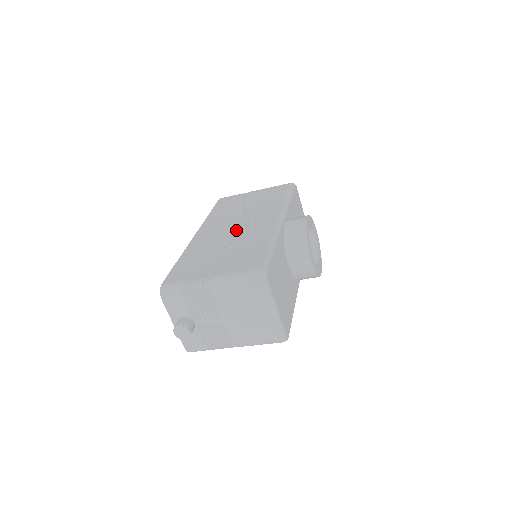
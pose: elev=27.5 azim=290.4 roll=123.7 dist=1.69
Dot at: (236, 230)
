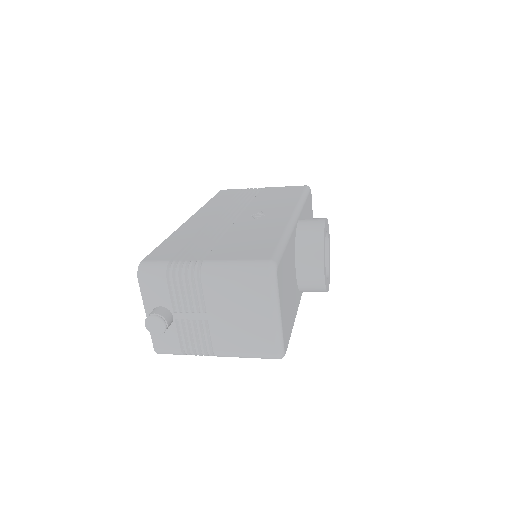
Dot at: (240, 219)
